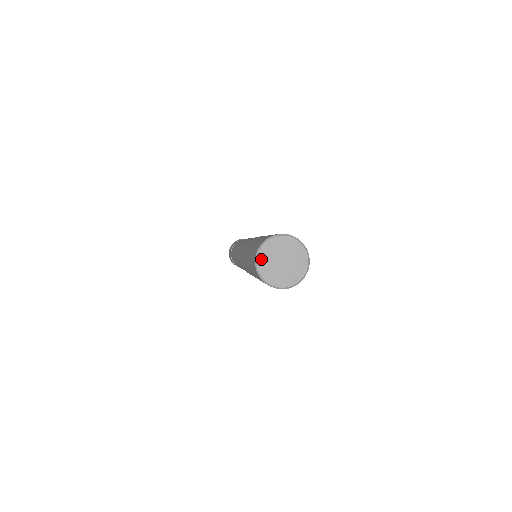
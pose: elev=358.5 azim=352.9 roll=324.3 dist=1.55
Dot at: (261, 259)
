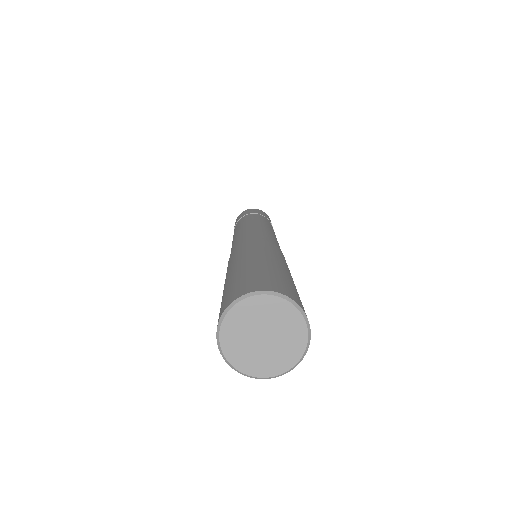
Dot at: (232, 318)
